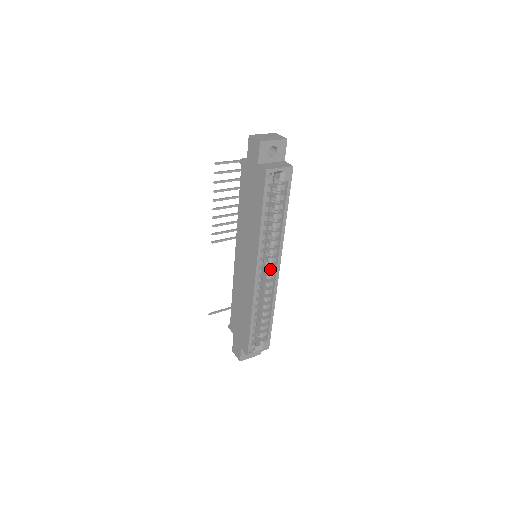
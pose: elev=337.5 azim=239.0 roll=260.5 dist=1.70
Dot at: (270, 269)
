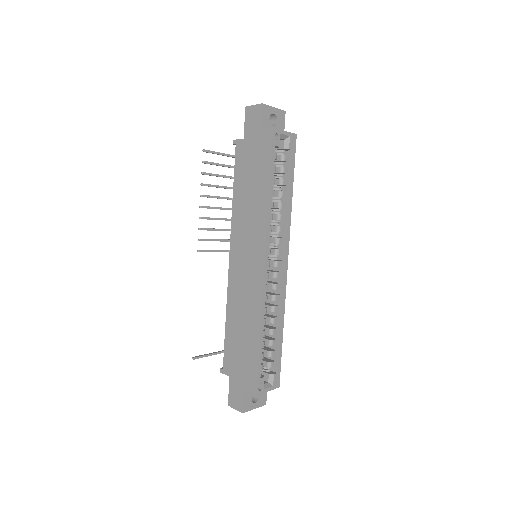
Dot at: (277, 264)
